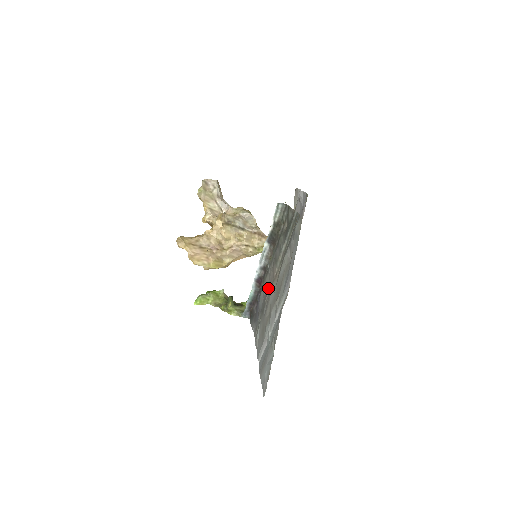
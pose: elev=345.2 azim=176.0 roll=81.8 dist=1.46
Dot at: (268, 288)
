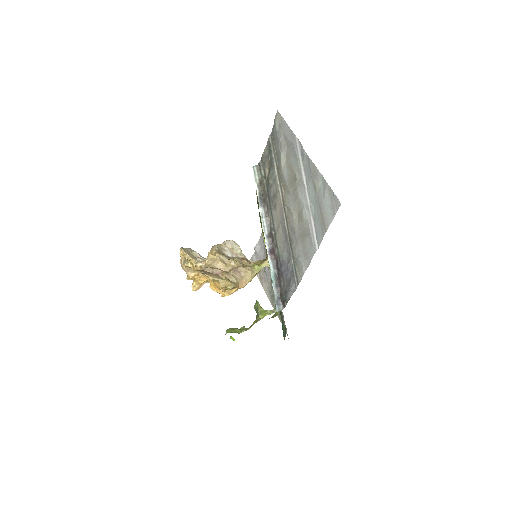
Dot at: (283, 222)
